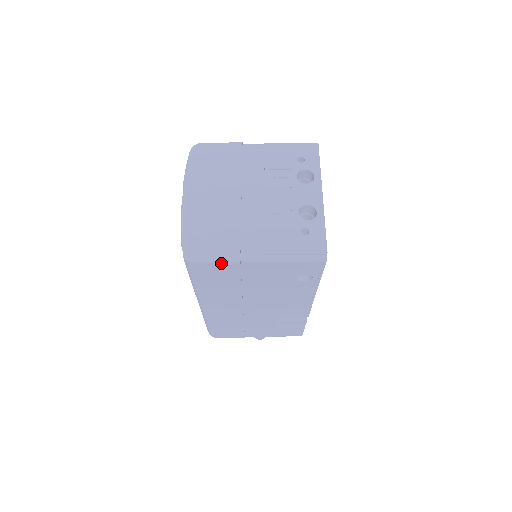
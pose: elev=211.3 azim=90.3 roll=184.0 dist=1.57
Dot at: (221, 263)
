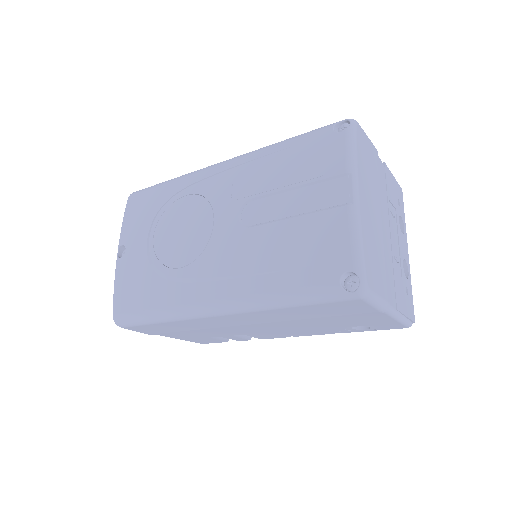
Dot at: (374, 307)
